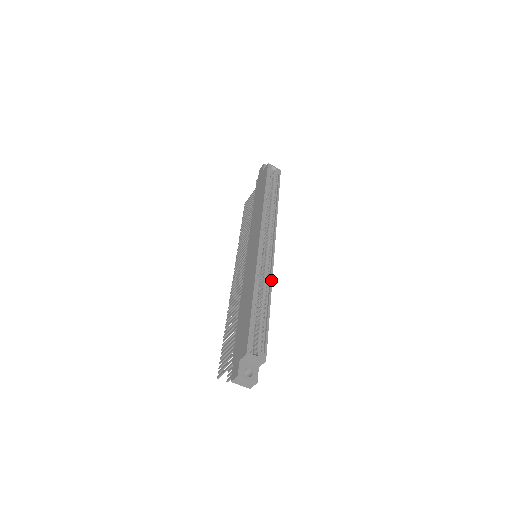
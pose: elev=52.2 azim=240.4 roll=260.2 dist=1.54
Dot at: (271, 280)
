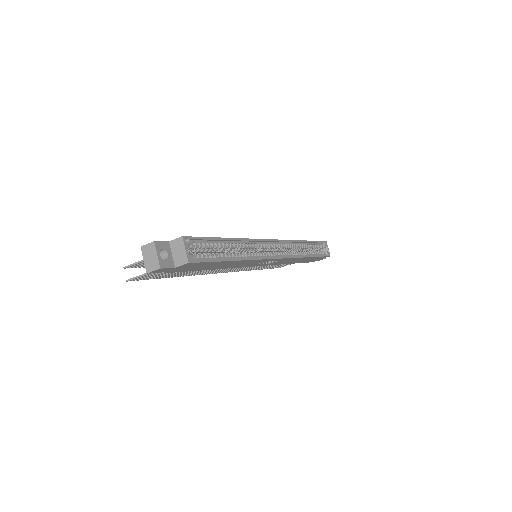
Dot at: (254, 258)
